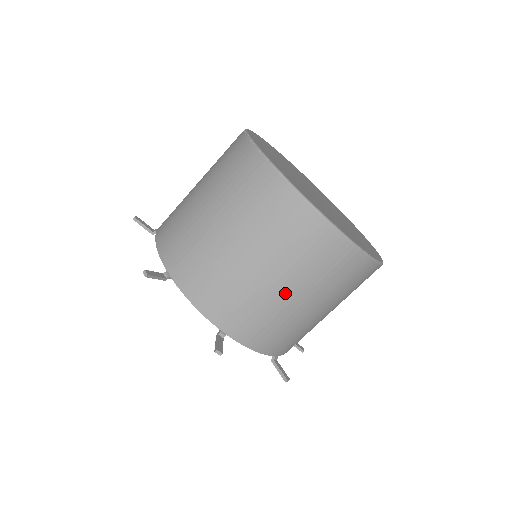
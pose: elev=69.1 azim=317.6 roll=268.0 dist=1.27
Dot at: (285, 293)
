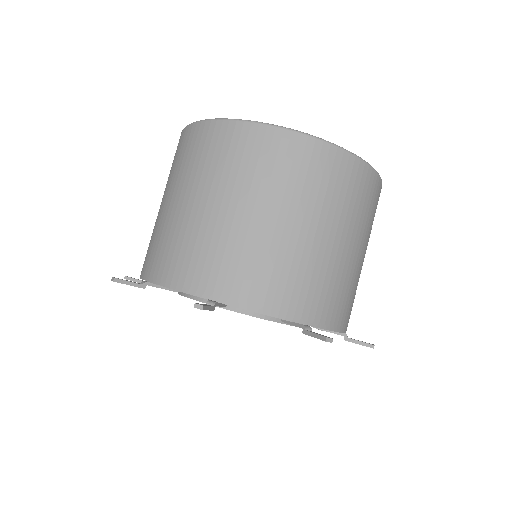
Dot at: (175, 204)
